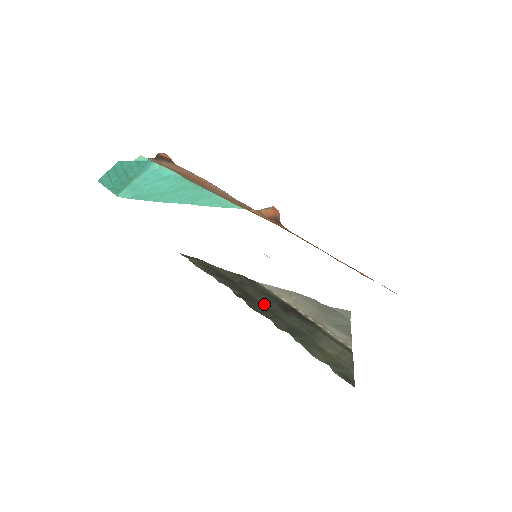
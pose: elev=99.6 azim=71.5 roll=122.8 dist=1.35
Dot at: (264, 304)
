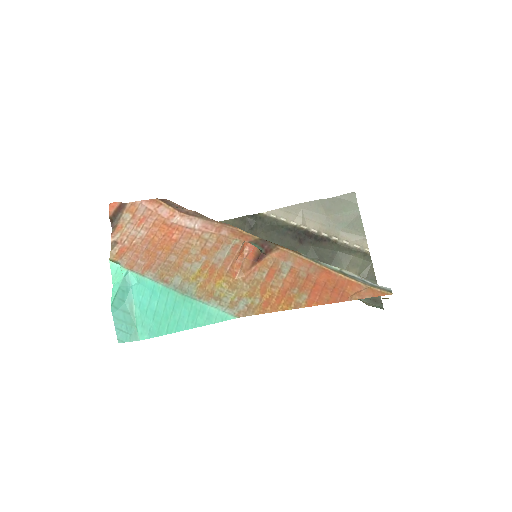
Dot at: occluded
